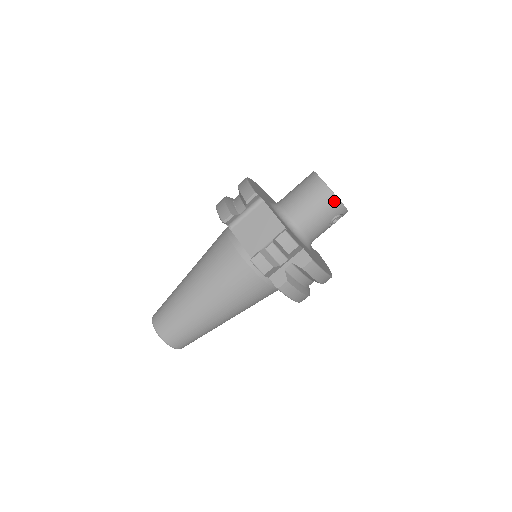
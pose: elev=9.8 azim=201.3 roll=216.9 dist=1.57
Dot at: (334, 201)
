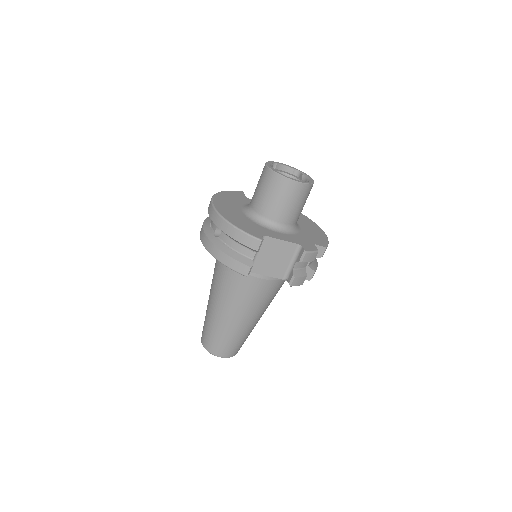
Dot at: (309, 188)
